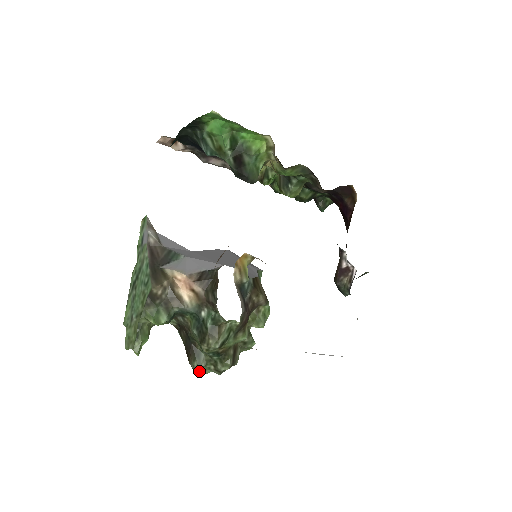
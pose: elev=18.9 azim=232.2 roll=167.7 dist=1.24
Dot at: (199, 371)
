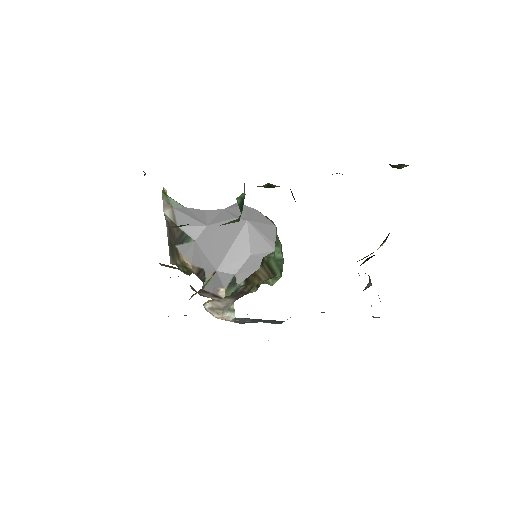
Dot at: occluded
